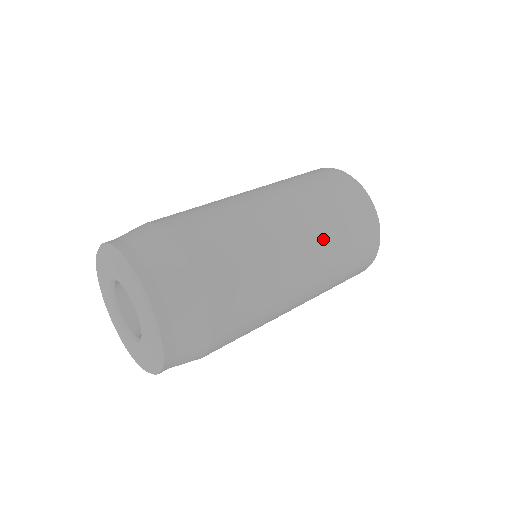
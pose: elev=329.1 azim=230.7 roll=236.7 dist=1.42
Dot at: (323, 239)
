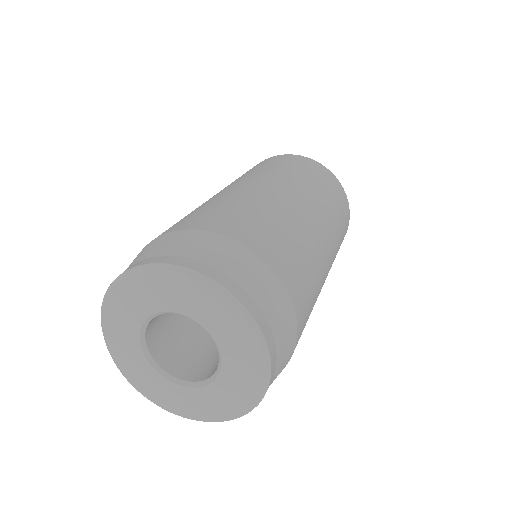
Dot at: occluded
